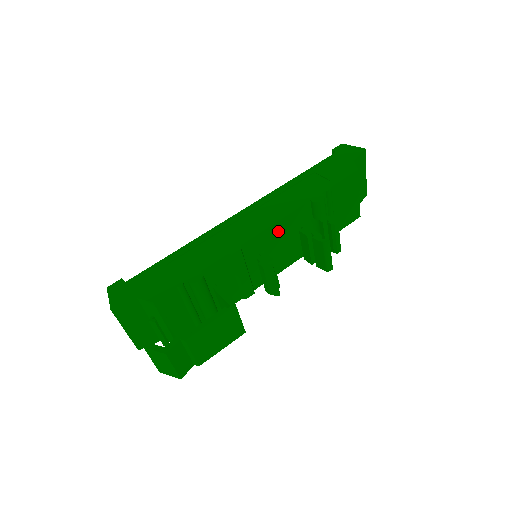
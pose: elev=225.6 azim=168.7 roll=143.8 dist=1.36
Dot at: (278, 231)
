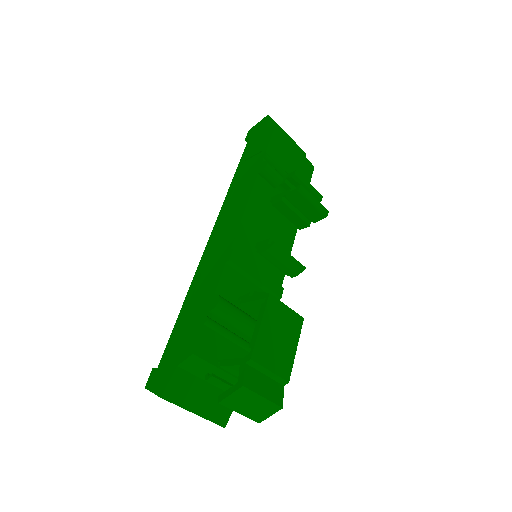
Dot at: (254, 217)
